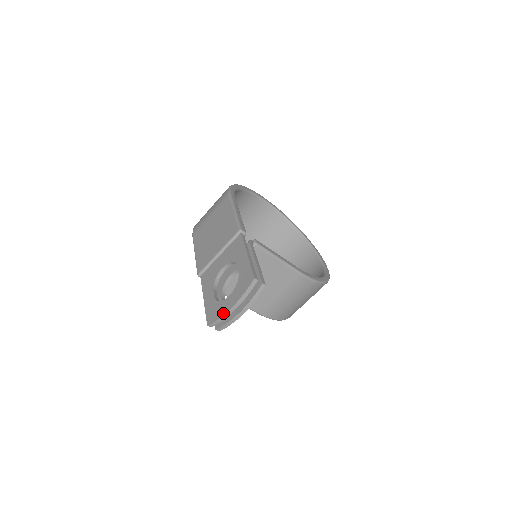
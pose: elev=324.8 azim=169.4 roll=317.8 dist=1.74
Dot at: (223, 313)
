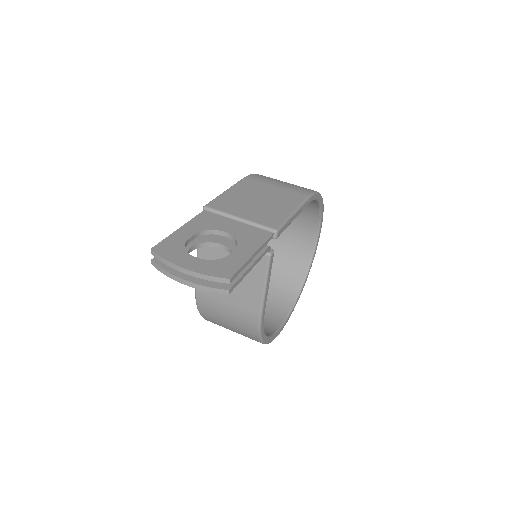
Dot at: (173, 261)
